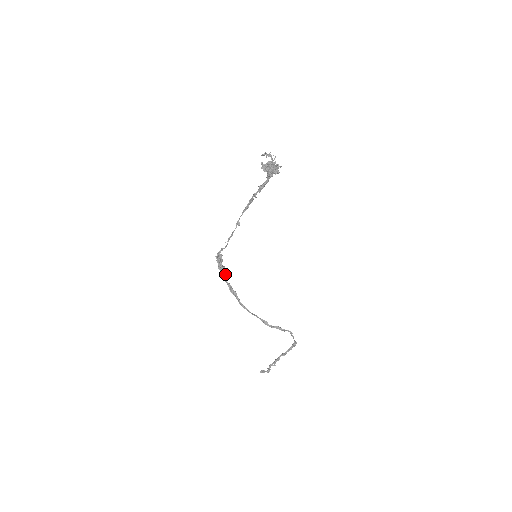
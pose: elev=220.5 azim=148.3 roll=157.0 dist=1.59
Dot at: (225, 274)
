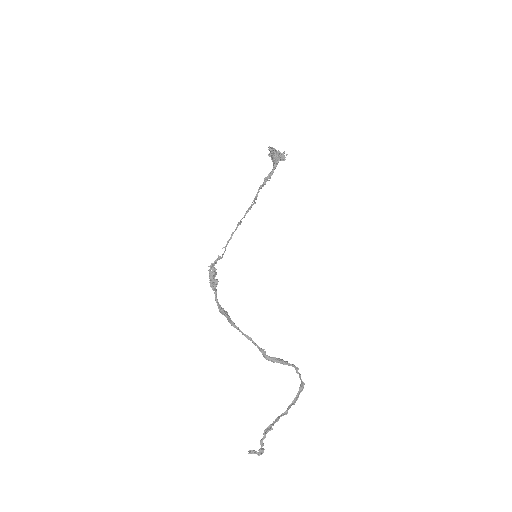
Dot at: (216, 292)
